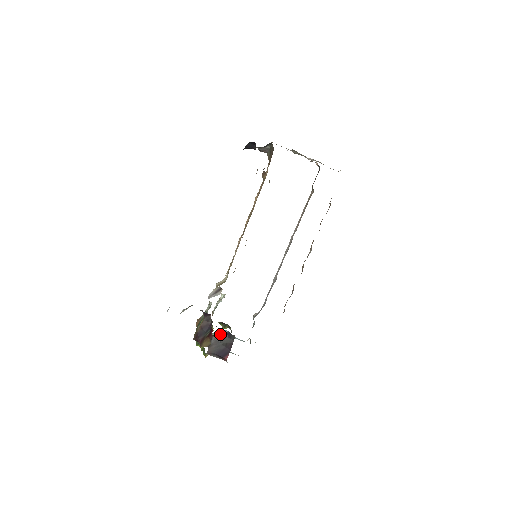
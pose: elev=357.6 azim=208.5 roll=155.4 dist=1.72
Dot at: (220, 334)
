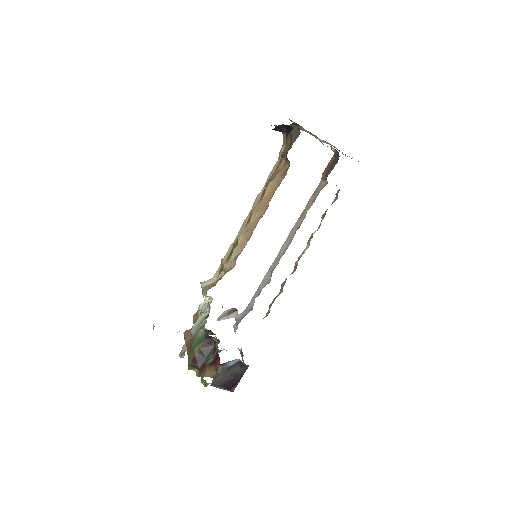
Dot at: (229, 363)
